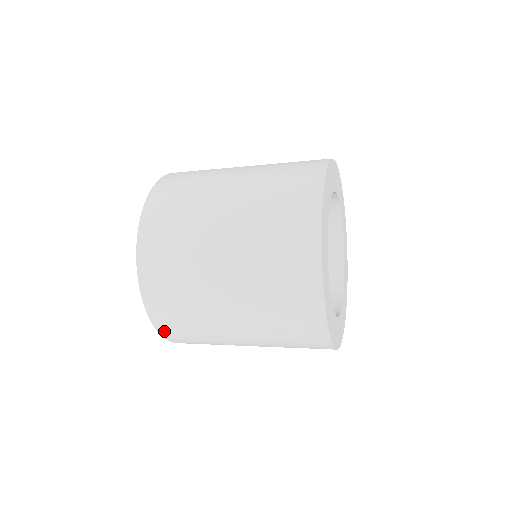
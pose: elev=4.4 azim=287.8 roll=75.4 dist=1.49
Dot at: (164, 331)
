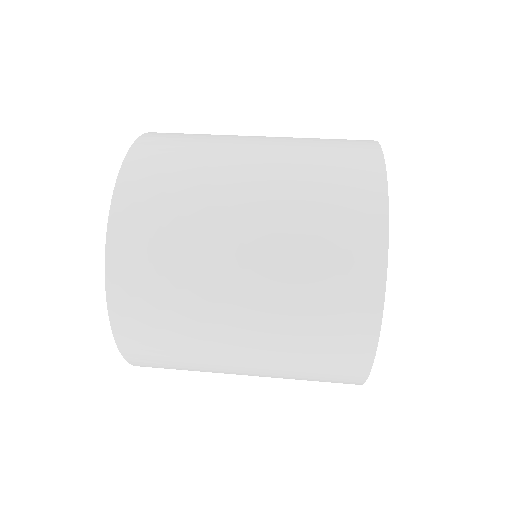
Dot at: occluded
